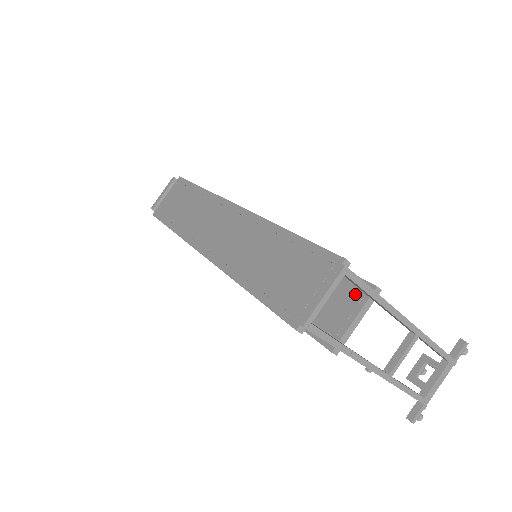
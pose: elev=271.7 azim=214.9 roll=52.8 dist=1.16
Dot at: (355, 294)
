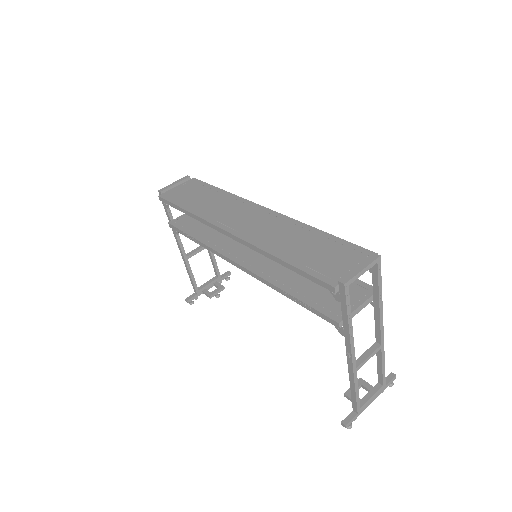
Dot at: (360, 291)
